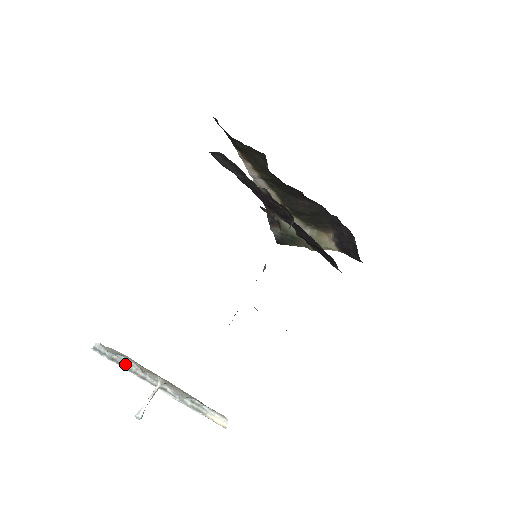
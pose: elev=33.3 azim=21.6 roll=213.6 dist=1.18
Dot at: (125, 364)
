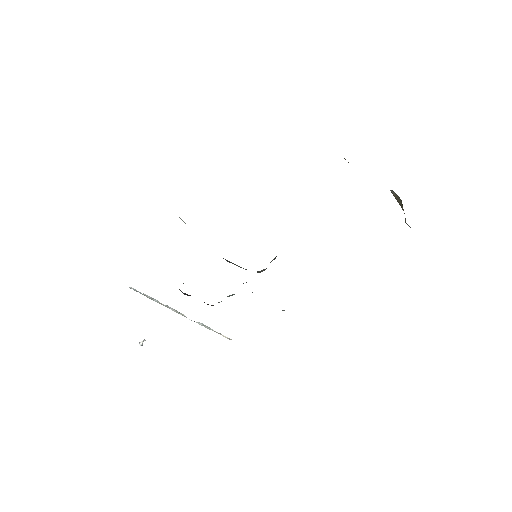
Dot at: (152, 298)
